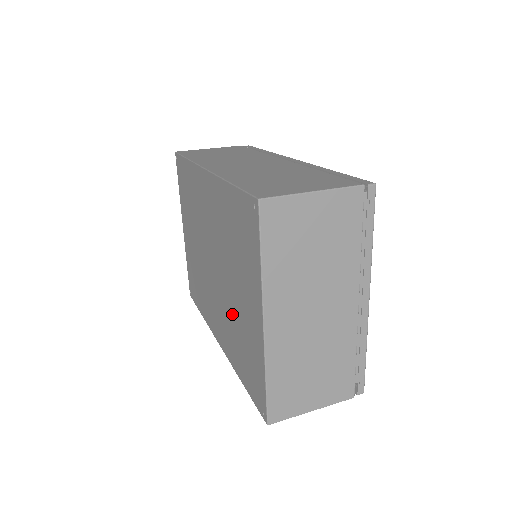
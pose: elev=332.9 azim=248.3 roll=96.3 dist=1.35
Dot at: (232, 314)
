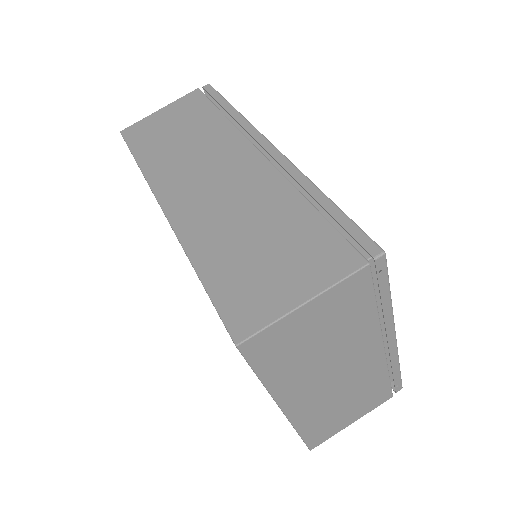
Dot at: occluded
